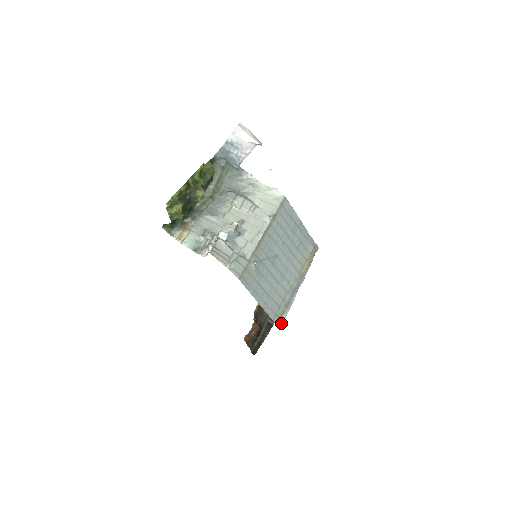
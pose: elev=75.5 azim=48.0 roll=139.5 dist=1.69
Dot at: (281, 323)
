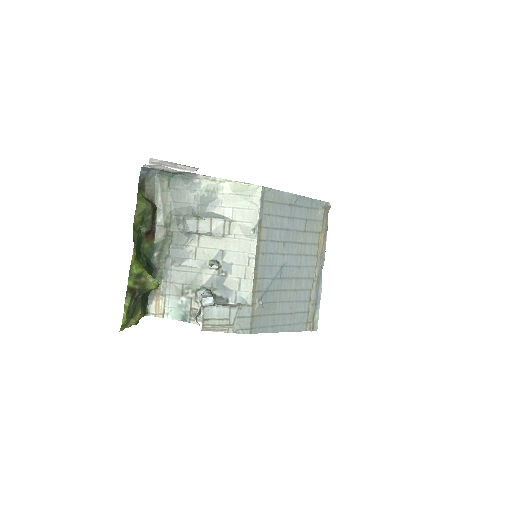
Dot at: (316, 324)
